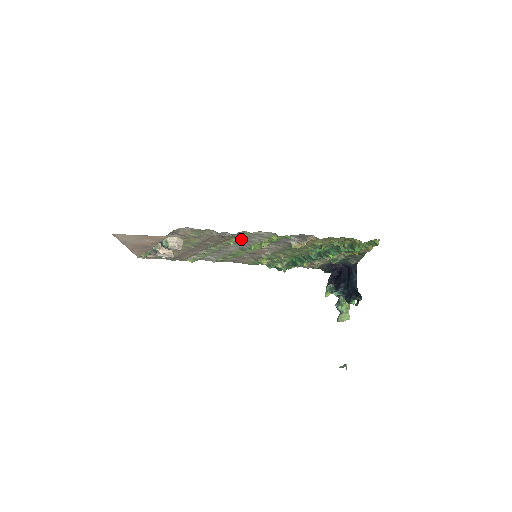
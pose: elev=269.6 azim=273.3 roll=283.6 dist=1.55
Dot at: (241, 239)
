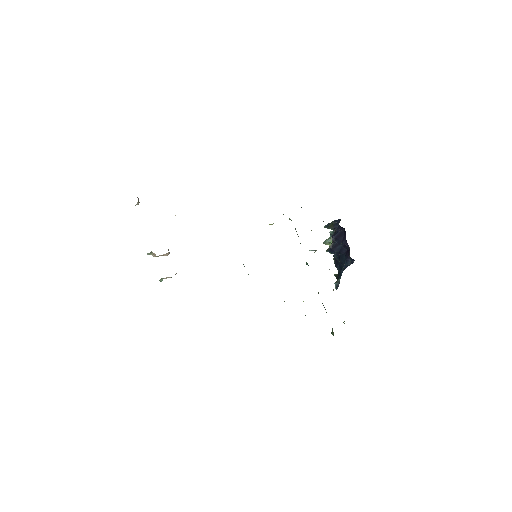
Dot at: occluded
